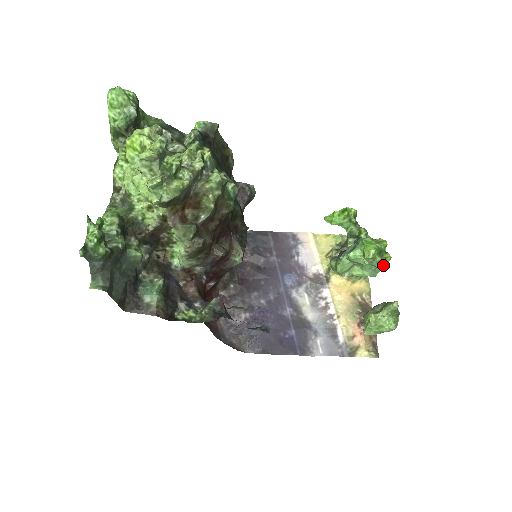
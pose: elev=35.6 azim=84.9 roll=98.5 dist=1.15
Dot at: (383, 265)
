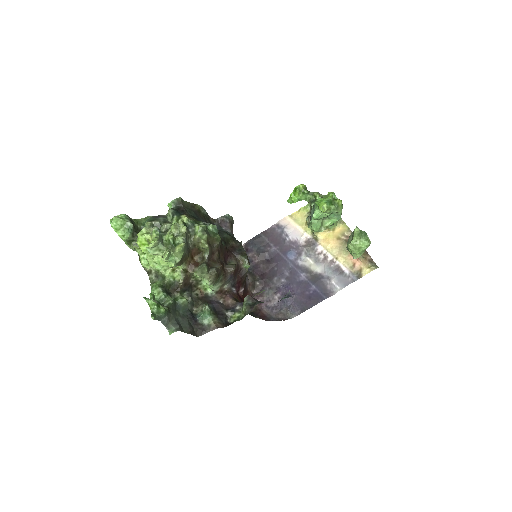
Dot at: (340, 208)
